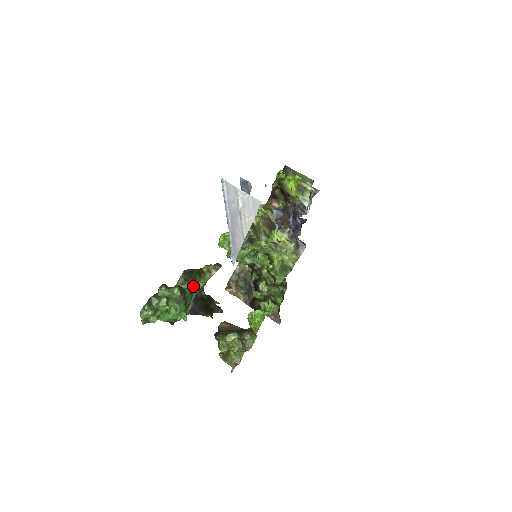
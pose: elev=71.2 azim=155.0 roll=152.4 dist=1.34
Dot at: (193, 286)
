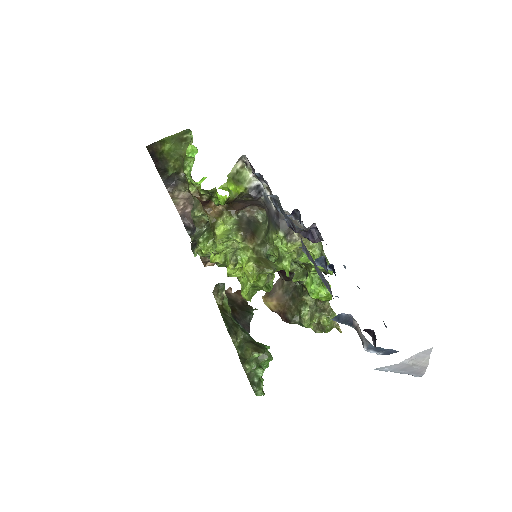
Dot at: (237, 325)
